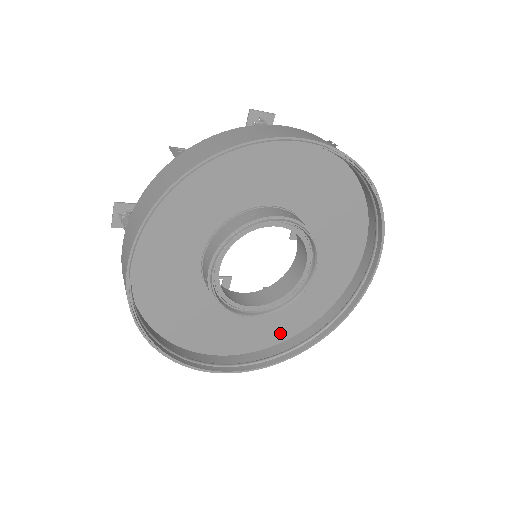
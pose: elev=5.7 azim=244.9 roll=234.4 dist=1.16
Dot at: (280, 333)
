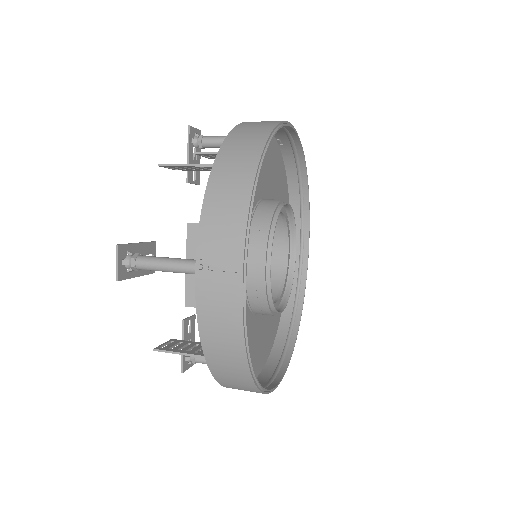
Dot at: (271, 337)
